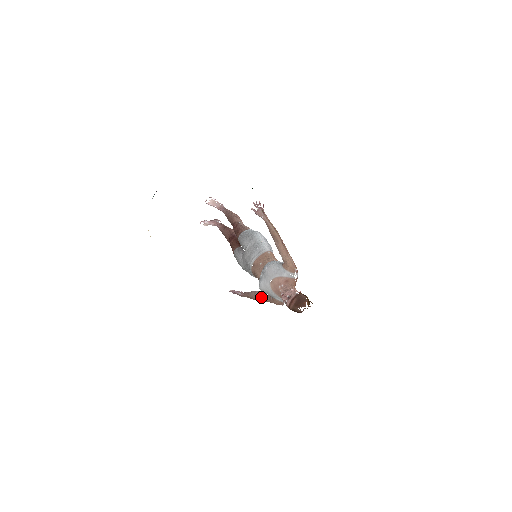
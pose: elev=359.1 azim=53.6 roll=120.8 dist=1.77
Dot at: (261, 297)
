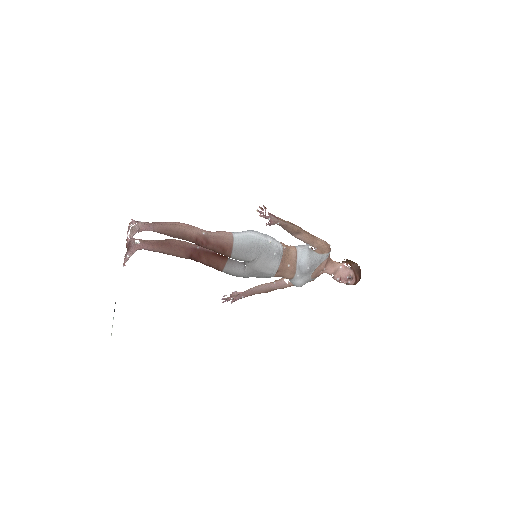
Dot at: (284, 287)
